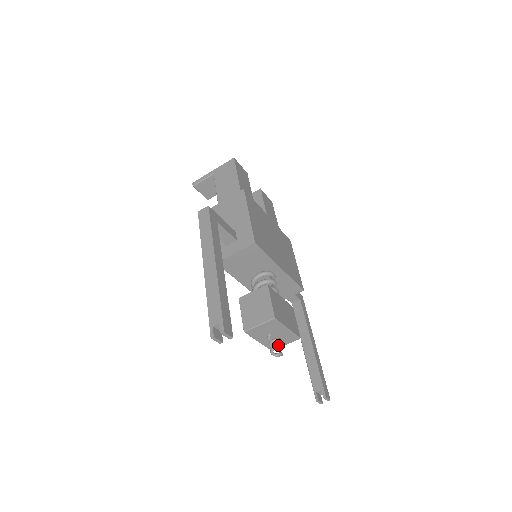
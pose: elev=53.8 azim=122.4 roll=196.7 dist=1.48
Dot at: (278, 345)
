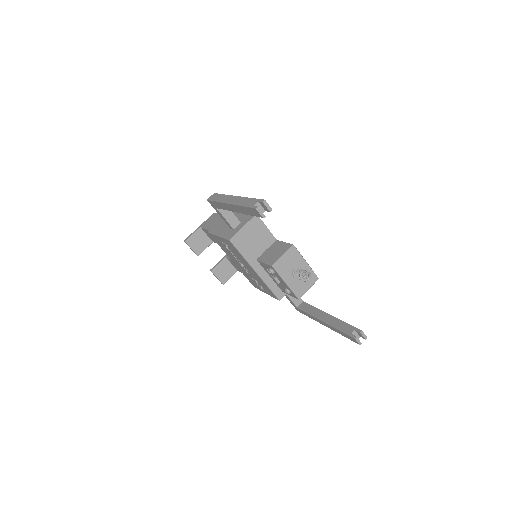
Dot at: (304, 270)
